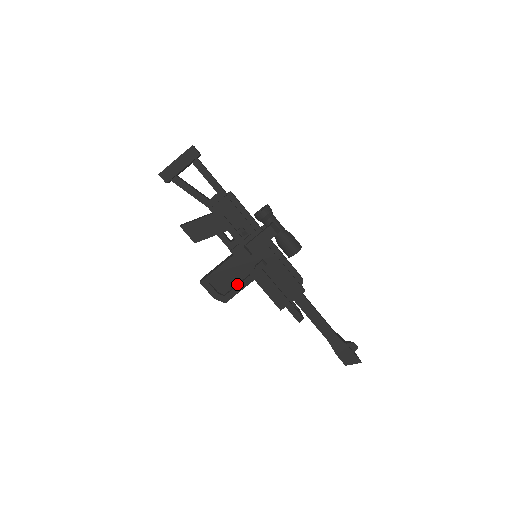
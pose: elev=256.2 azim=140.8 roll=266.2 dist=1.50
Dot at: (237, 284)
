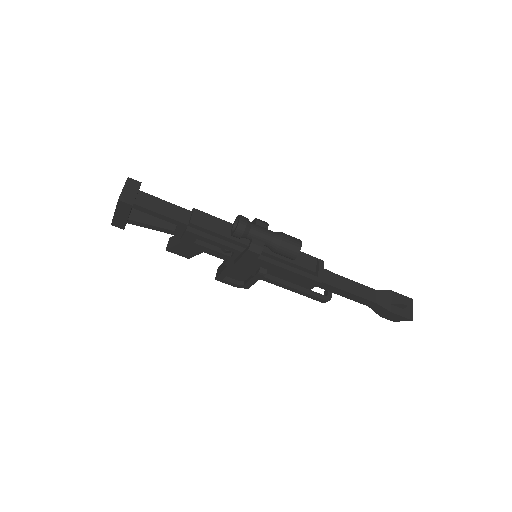
Dot at: (250, 276)
